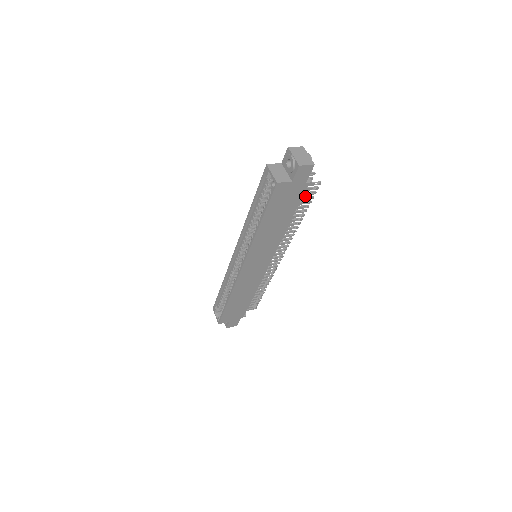
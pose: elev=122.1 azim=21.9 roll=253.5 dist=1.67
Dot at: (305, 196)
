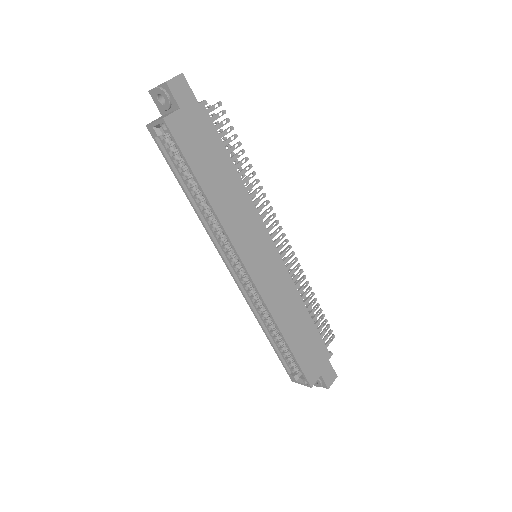
Dot at: (222, 131)
